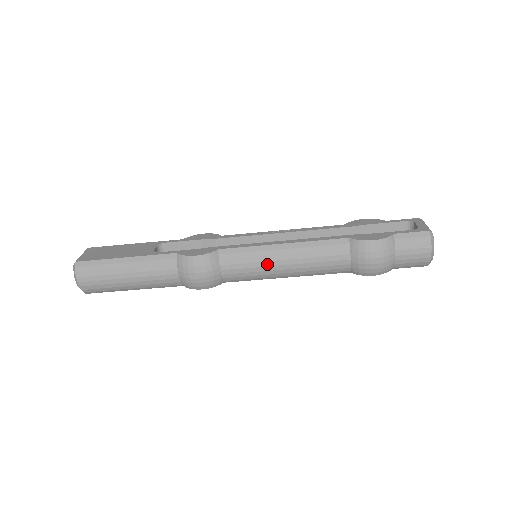
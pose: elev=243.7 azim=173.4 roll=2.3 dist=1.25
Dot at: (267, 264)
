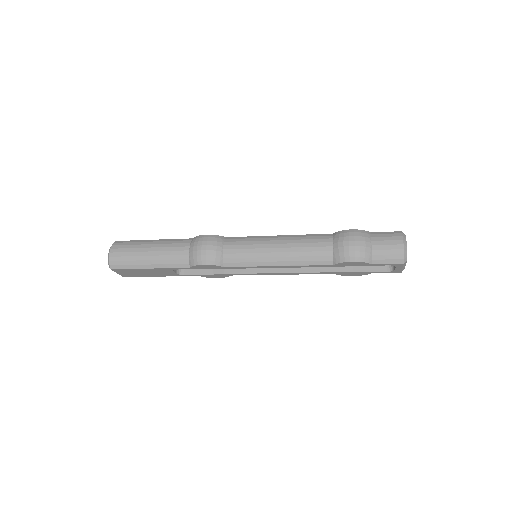
Dot at: (262, 246)
